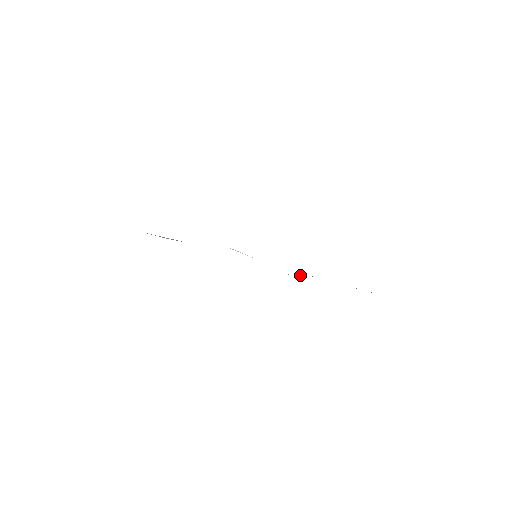
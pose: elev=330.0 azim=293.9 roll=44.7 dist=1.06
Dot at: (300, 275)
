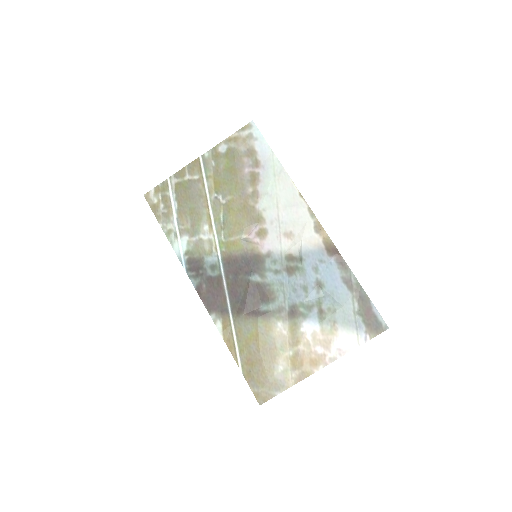
Dot at: (301, 254)
